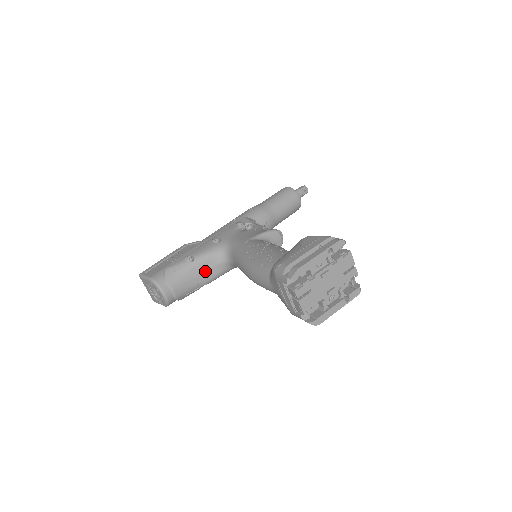
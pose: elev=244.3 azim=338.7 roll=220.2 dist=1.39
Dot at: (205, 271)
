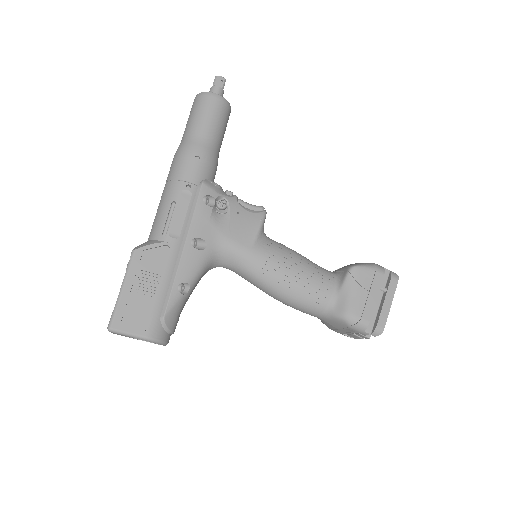
Dot at: occluded
